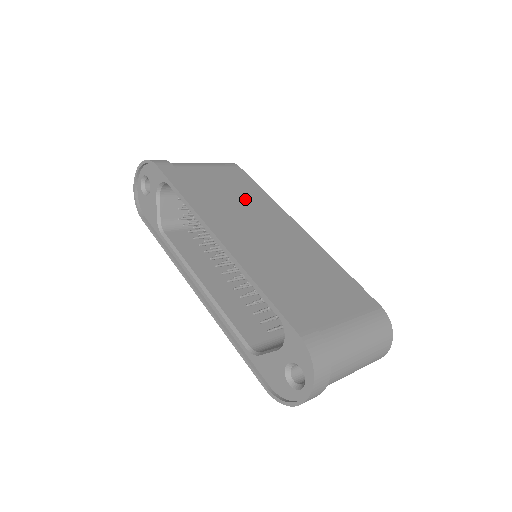
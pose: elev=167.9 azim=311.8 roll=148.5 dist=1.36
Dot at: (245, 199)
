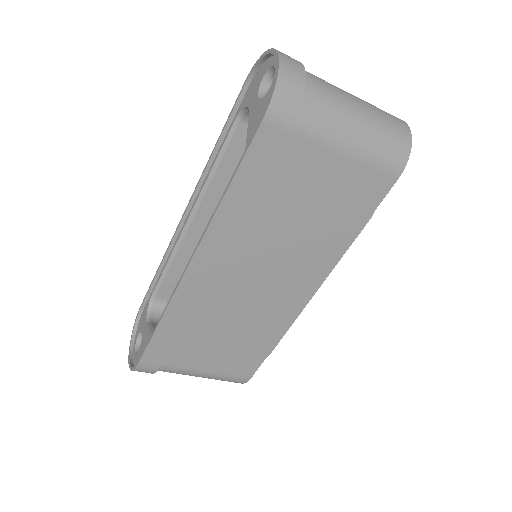
Dot at: occluded
